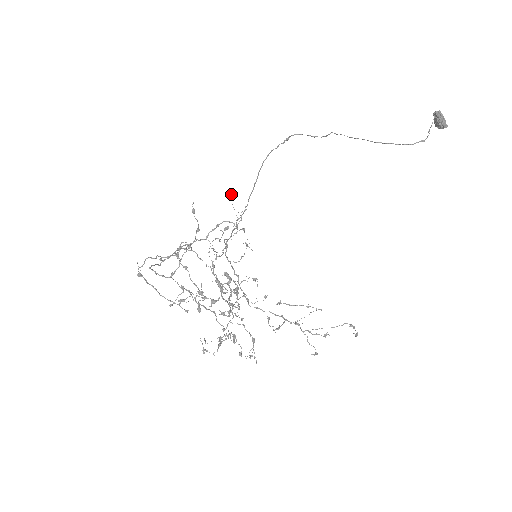
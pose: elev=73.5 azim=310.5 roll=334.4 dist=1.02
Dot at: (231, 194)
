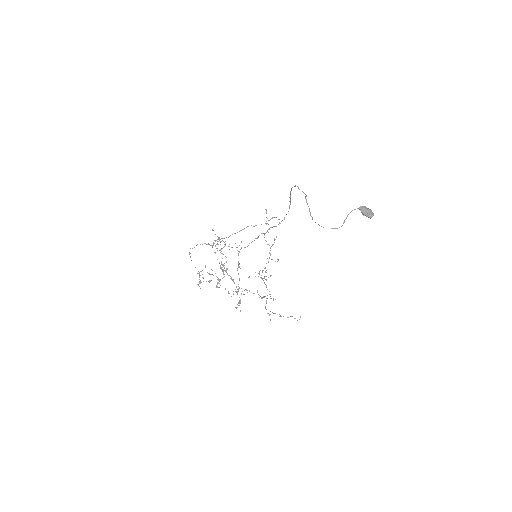
Dot at: (265, 209)
